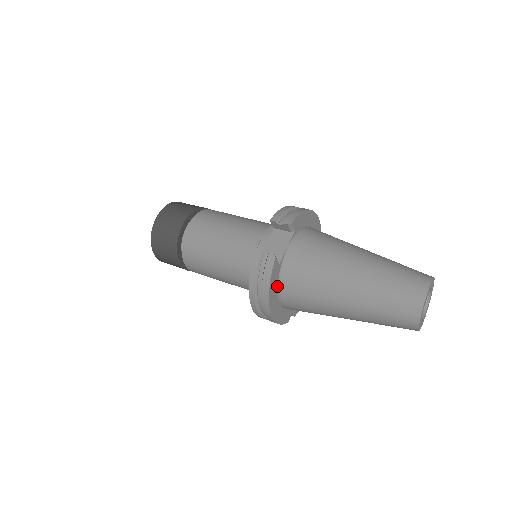
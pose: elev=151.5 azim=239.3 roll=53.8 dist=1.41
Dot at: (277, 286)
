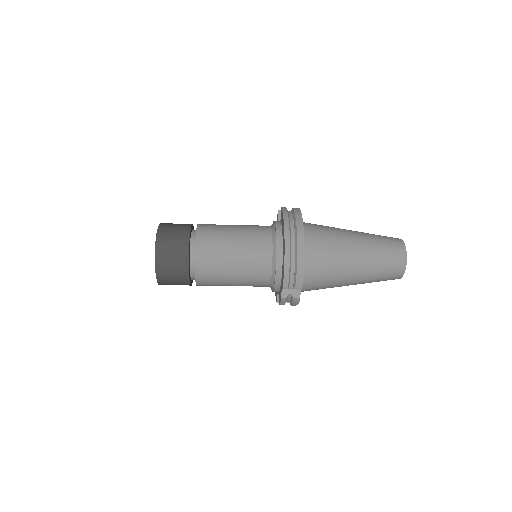
Dot at: occluded
